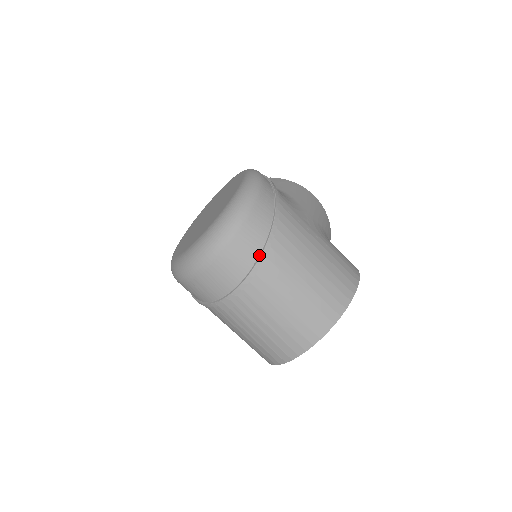
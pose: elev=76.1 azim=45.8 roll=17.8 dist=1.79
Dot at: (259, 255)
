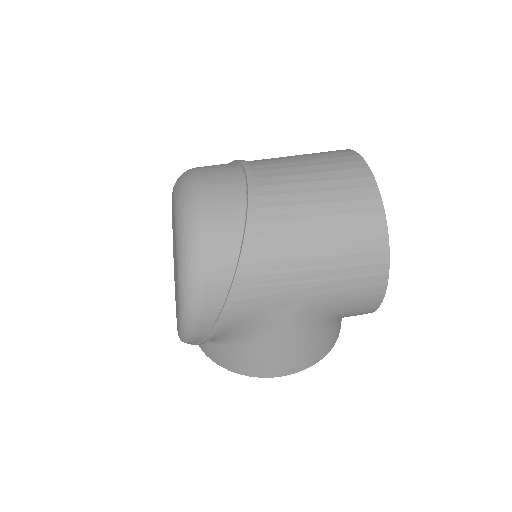
Dot at: occluded
